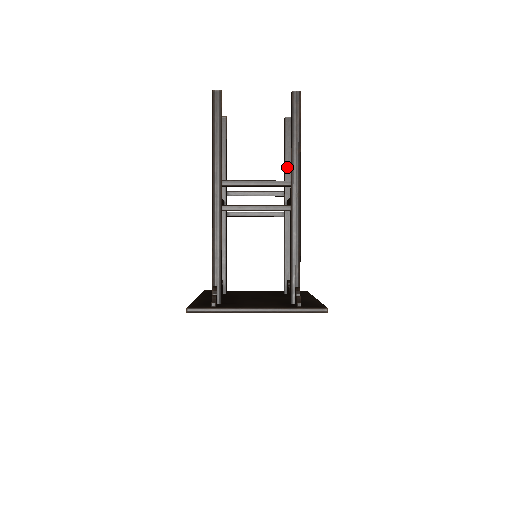
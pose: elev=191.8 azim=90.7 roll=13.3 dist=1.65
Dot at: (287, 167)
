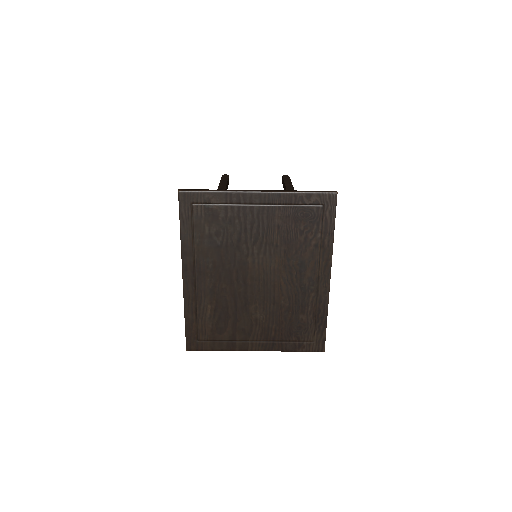
Dot at: occluded
